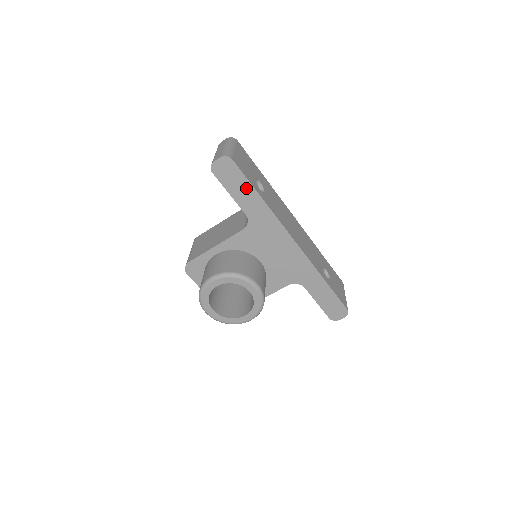
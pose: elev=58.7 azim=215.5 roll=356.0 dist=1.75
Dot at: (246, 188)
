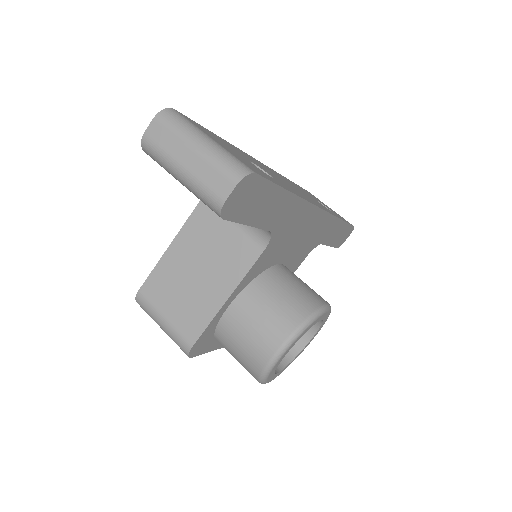
Dot at: (273, 198)
